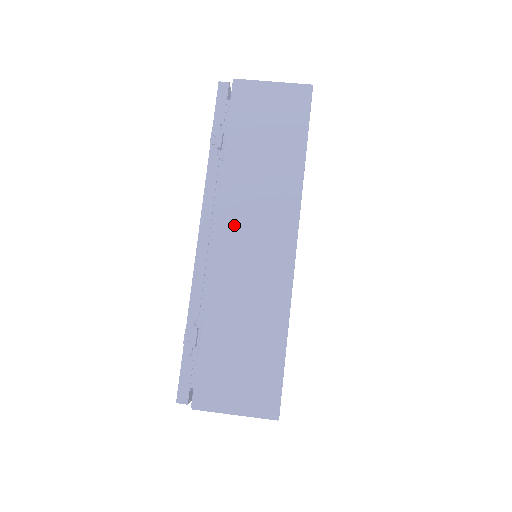
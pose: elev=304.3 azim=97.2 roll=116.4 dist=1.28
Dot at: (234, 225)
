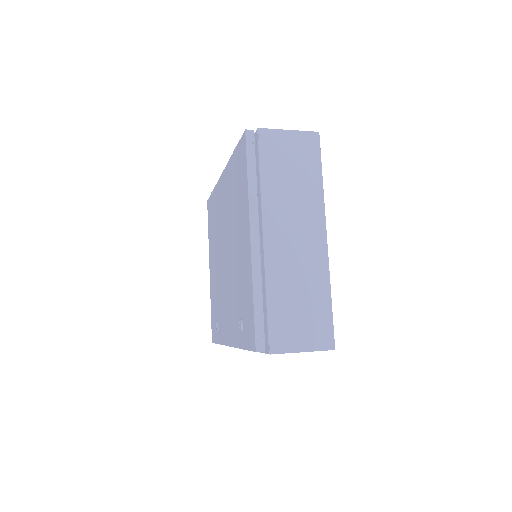
Dot at: occluded
